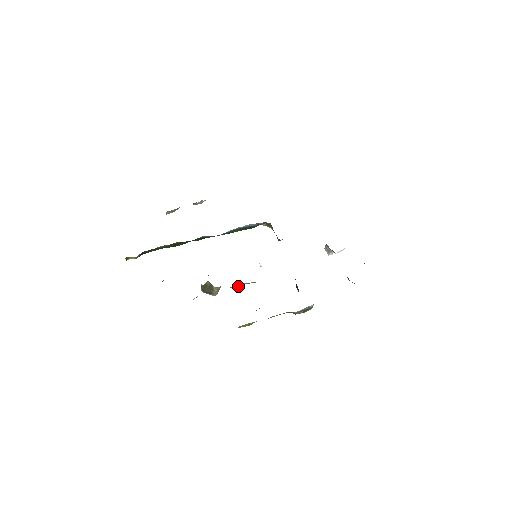
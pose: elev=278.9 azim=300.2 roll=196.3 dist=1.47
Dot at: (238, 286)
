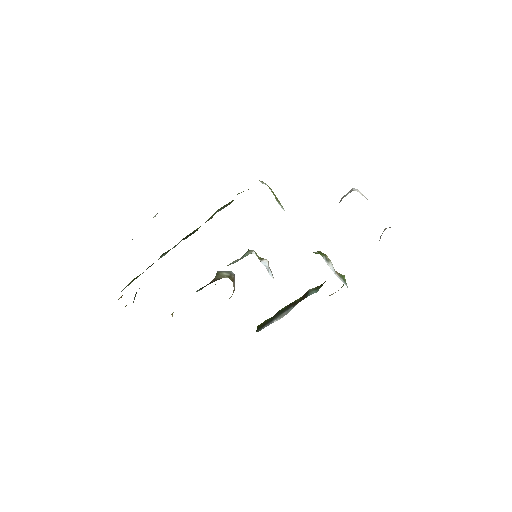
Dot at: occluded
